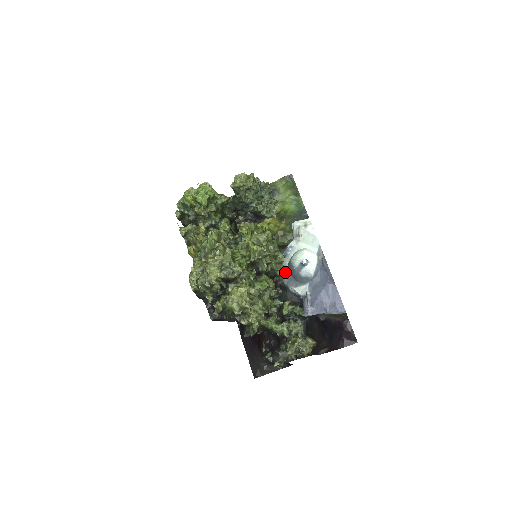
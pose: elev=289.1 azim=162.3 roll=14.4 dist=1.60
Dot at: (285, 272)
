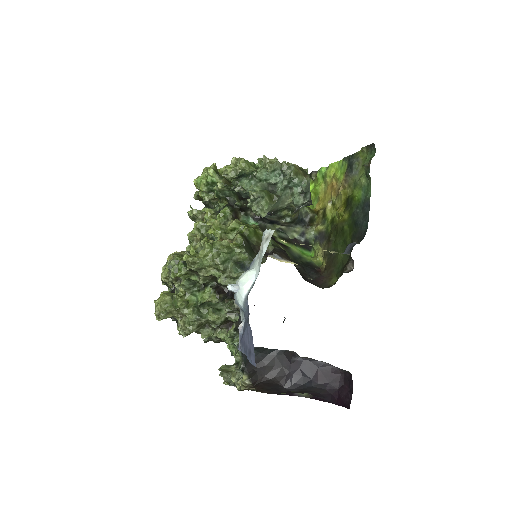
Dot at: occluded
